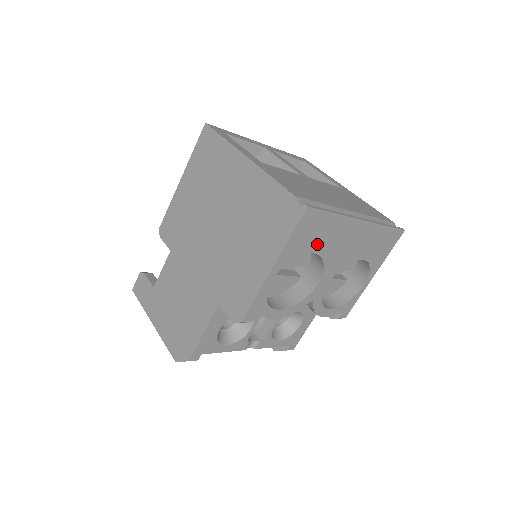
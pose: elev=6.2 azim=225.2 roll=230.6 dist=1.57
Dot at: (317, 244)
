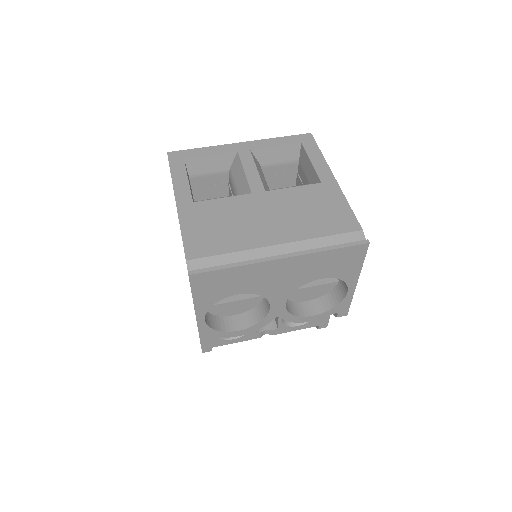
Dot at: (234, 289)
